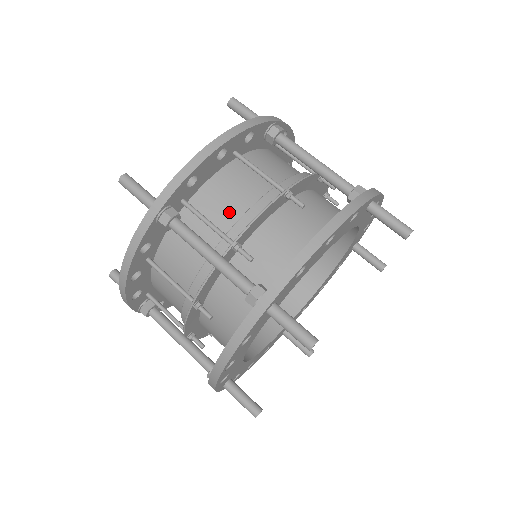
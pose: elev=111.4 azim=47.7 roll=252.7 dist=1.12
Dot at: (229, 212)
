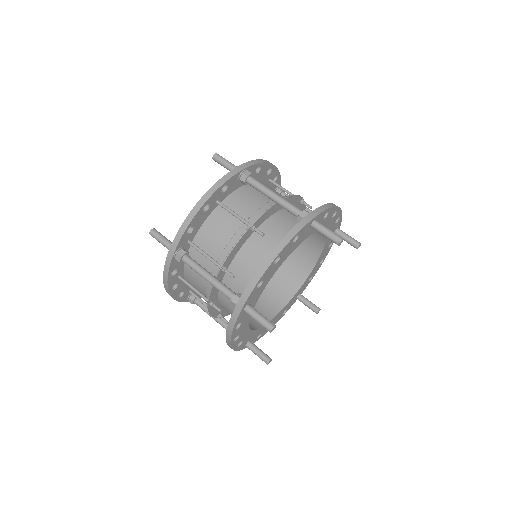
Dot at: (218, 244)
